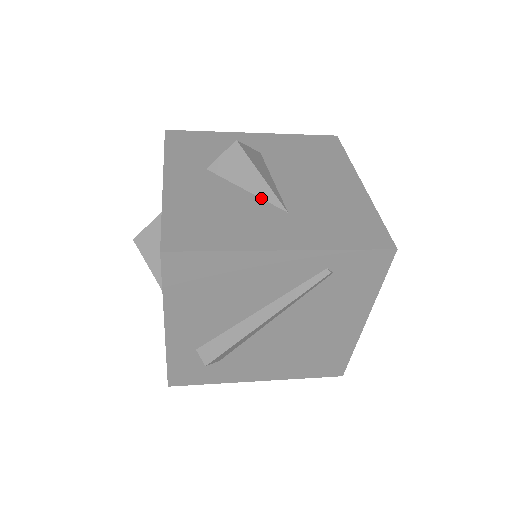
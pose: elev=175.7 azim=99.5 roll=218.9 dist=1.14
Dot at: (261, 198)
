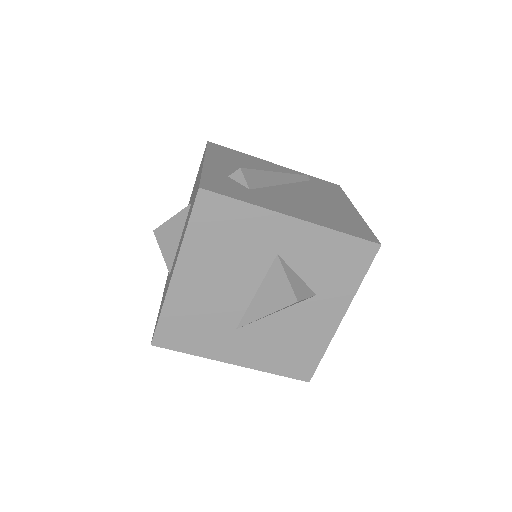
Dot at: occluded
